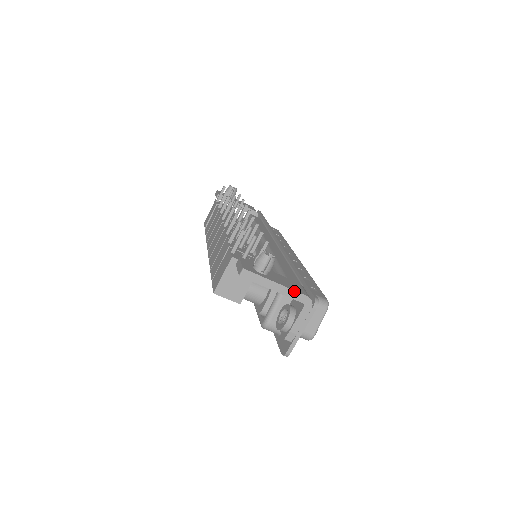
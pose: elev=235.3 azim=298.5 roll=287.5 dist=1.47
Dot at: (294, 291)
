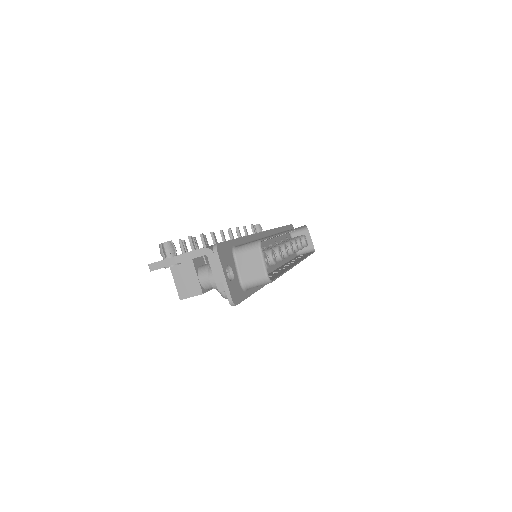
Dot at: (191, 252)
